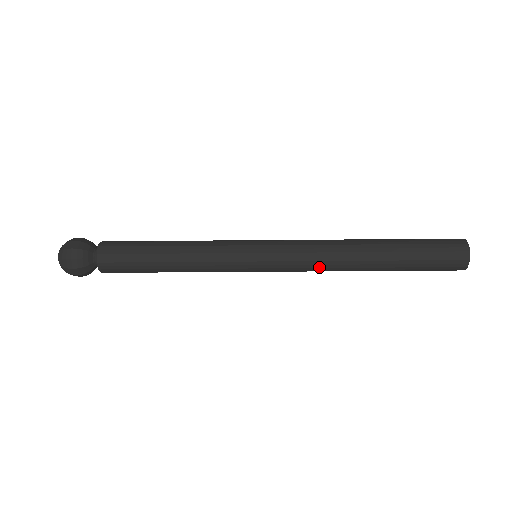
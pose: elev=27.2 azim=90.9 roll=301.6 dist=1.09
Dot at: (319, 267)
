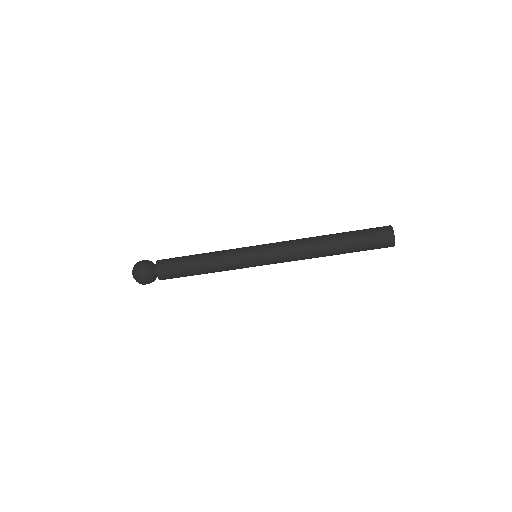
Dot at: (297, 259)
